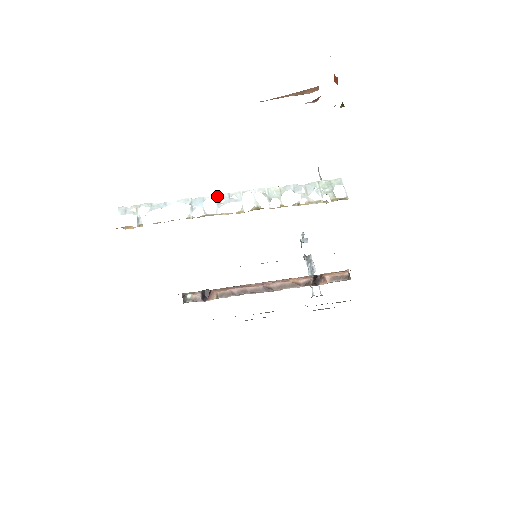
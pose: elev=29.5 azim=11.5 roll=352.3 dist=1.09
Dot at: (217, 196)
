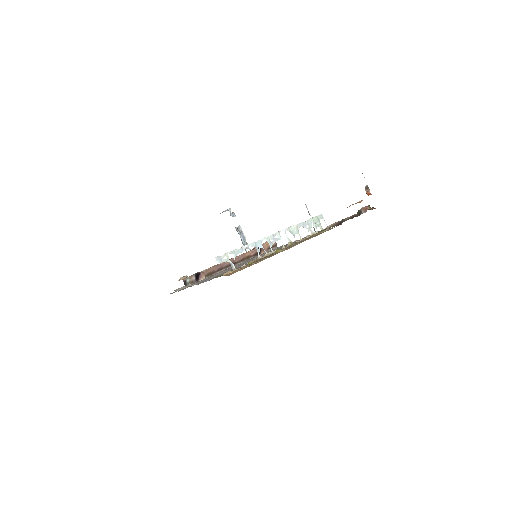
Dot at: (268, 238)
